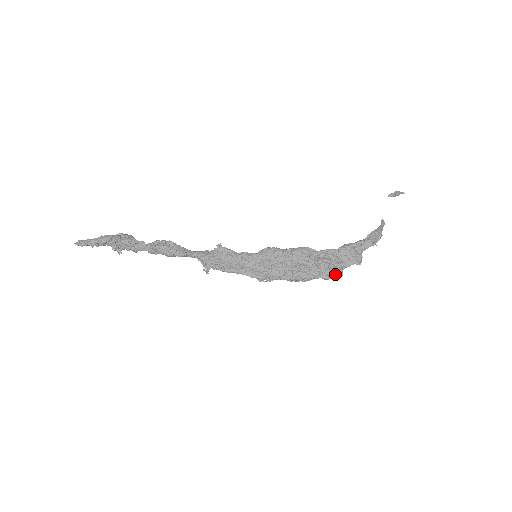
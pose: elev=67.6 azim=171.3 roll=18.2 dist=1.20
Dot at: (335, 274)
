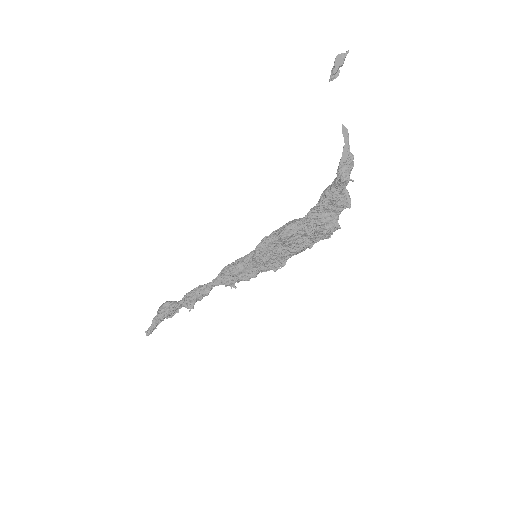
Dot at: (333, 230)
